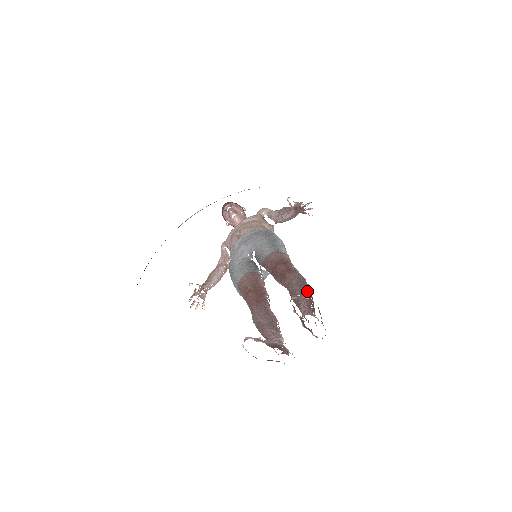
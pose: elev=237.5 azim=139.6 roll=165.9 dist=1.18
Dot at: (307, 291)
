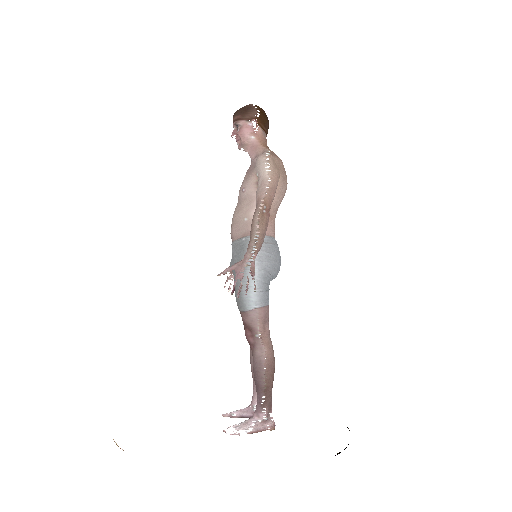
Dot at: (260, 383)
